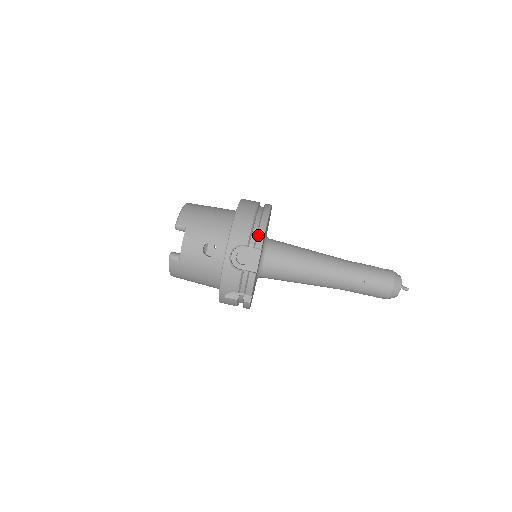
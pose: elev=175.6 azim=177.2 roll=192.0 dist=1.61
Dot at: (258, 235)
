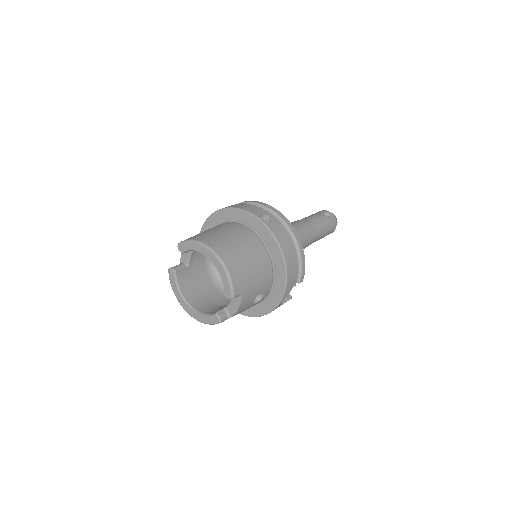
Dot at: (302, 272)
